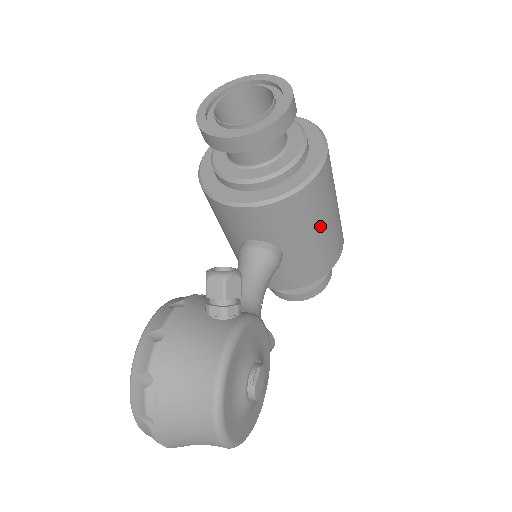
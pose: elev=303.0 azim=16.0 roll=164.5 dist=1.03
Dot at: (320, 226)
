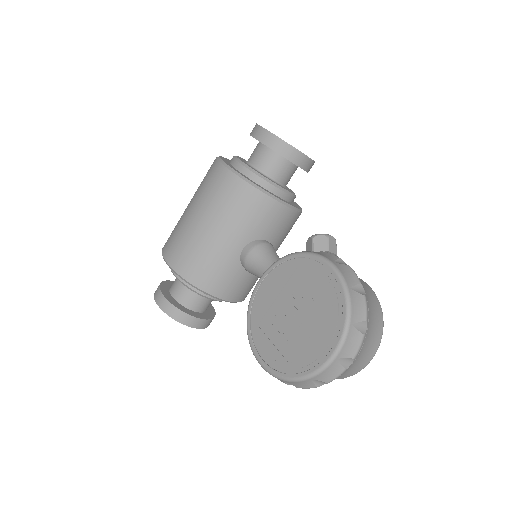
Dot at: occluded
